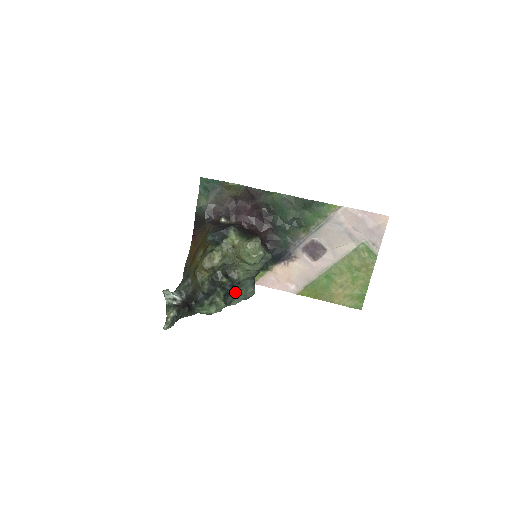
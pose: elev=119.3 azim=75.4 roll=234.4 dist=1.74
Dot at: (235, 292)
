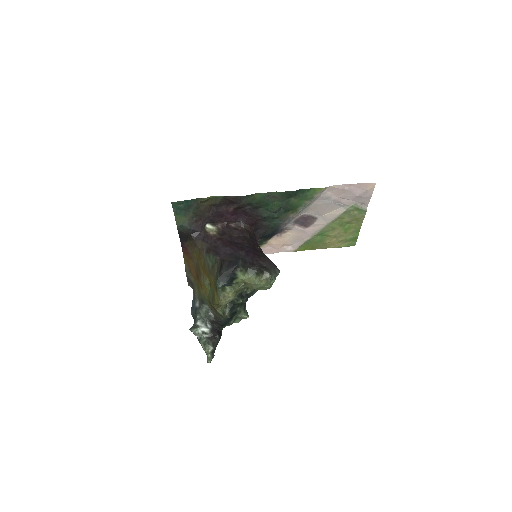
Dot at: (249, 296)
